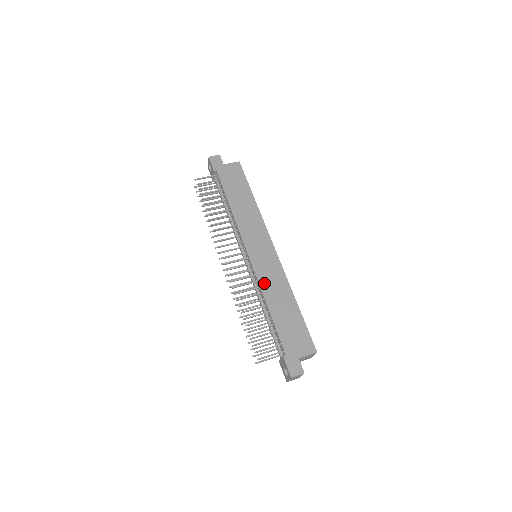
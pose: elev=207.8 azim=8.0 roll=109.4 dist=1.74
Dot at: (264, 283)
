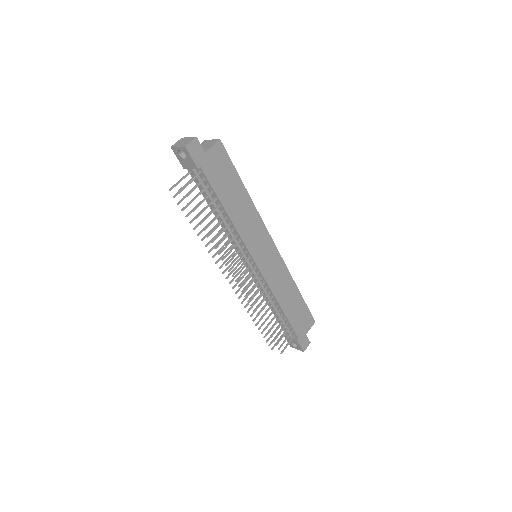
Dot at: (275, 287)
